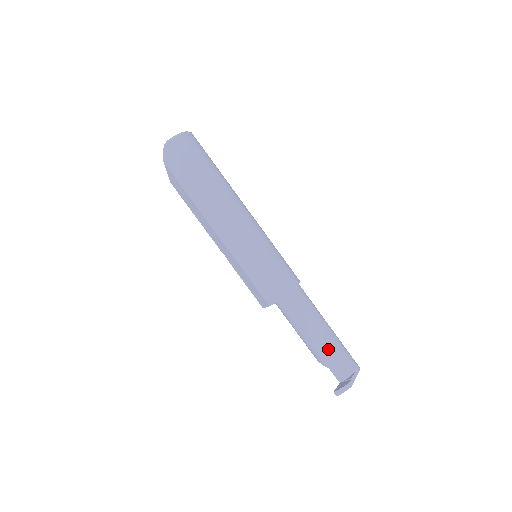
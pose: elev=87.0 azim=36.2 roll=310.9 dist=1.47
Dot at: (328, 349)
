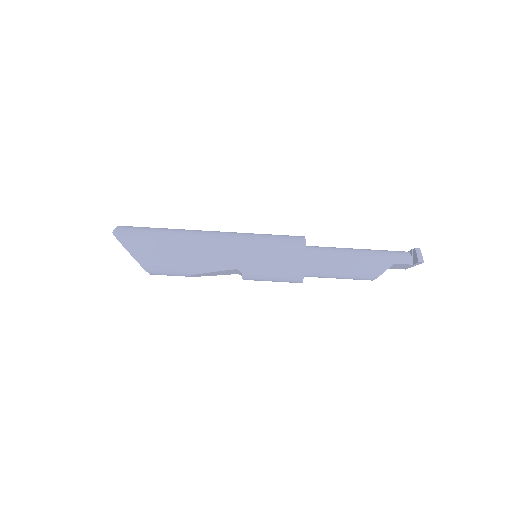
Dot at: (375, 253)
